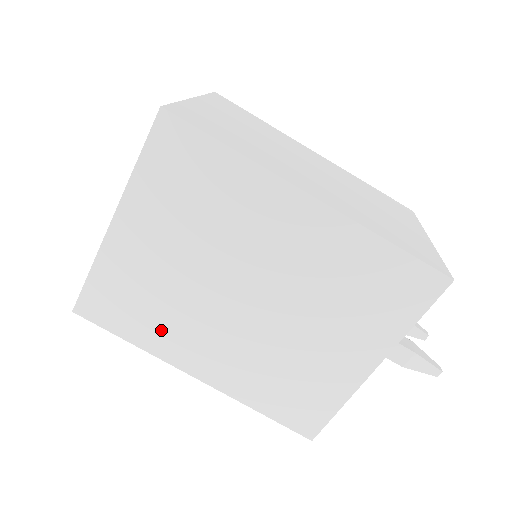
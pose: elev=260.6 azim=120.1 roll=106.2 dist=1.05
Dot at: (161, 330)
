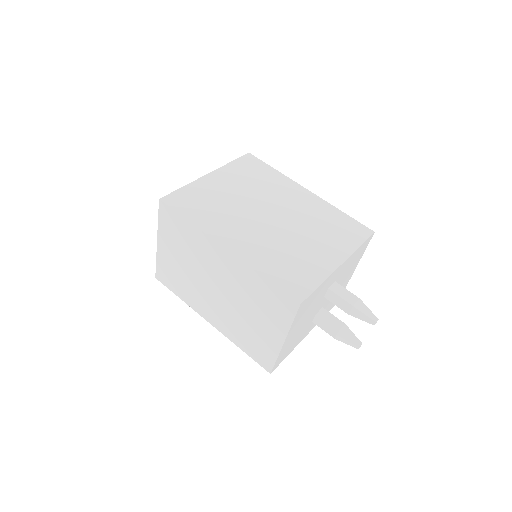
Dot at: (213, 219)
